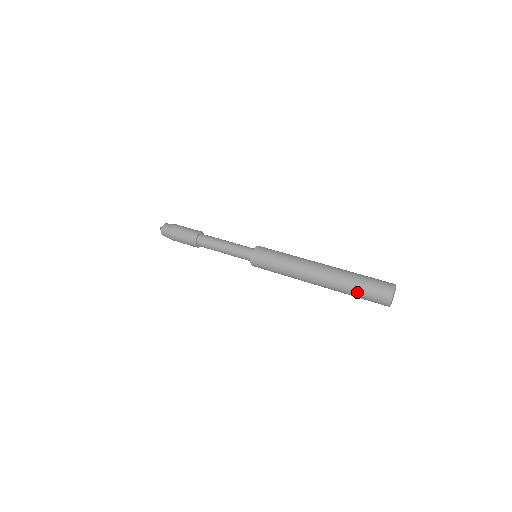
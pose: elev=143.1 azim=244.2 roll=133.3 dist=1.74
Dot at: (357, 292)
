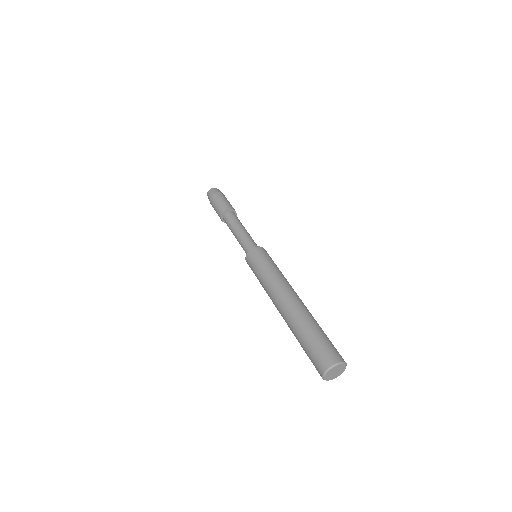
Dot at: occluded
